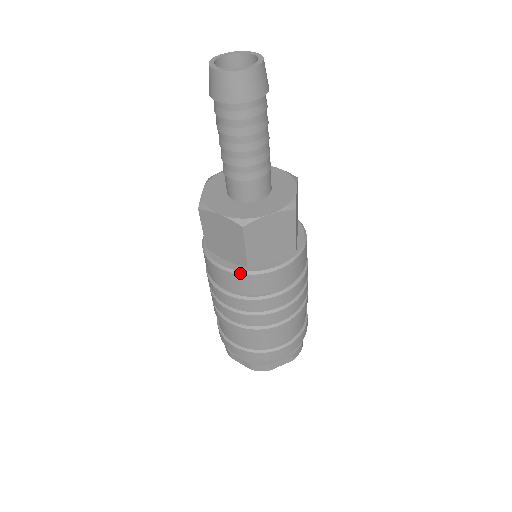
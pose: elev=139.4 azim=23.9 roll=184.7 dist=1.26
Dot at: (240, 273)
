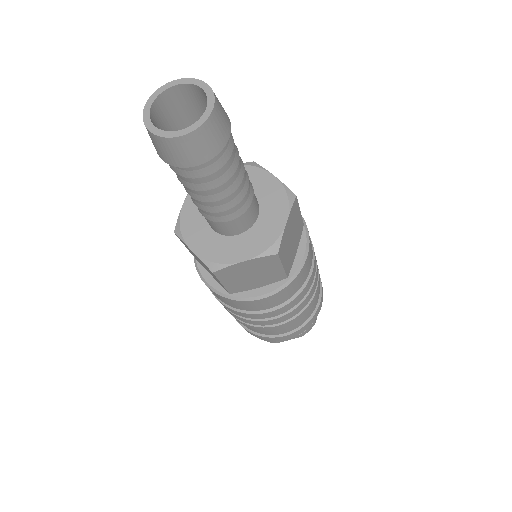
Dot at: (283, 288)
